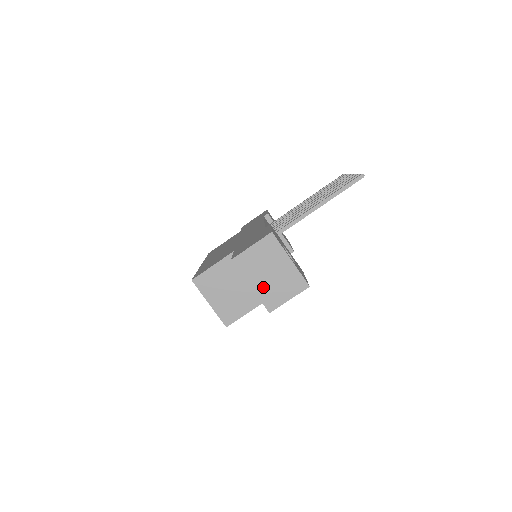
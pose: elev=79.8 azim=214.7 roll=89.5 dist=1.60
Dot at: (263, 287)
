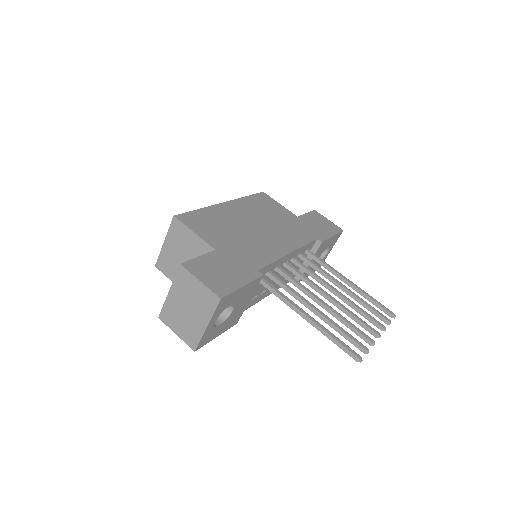
Dot at: (174, 305)
